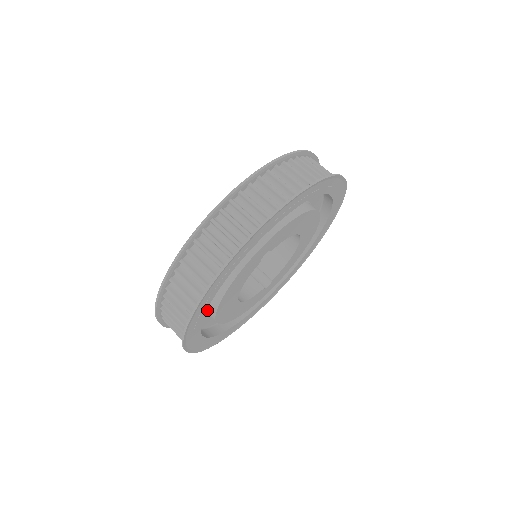
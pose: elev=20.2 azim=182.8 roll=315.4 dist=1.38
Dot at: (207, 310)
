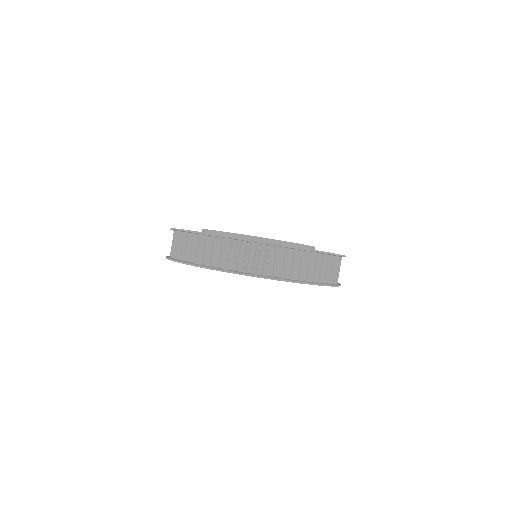
Dot at: occluded
